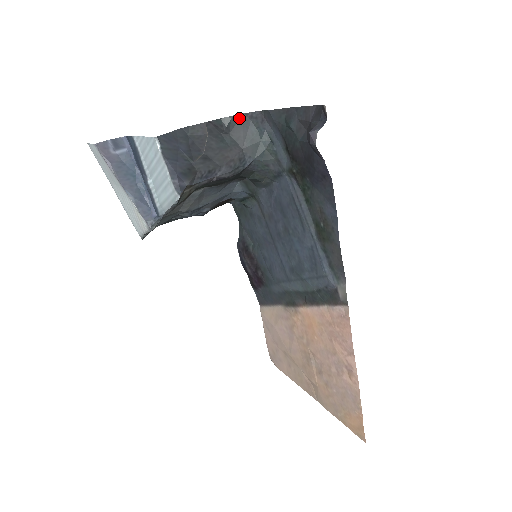
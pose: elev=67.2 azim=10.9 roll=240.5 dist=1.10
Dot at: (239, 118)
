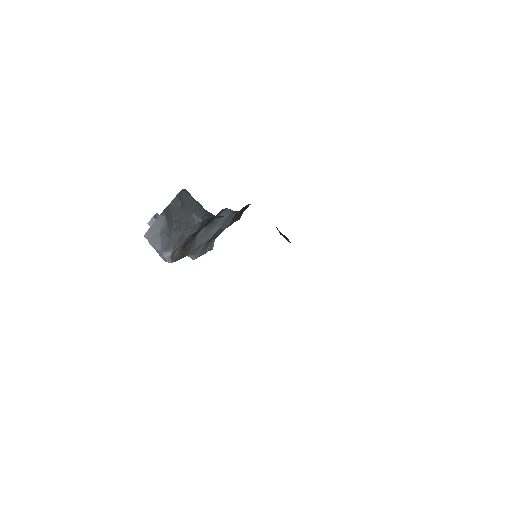
Dot at: (182, 193)
